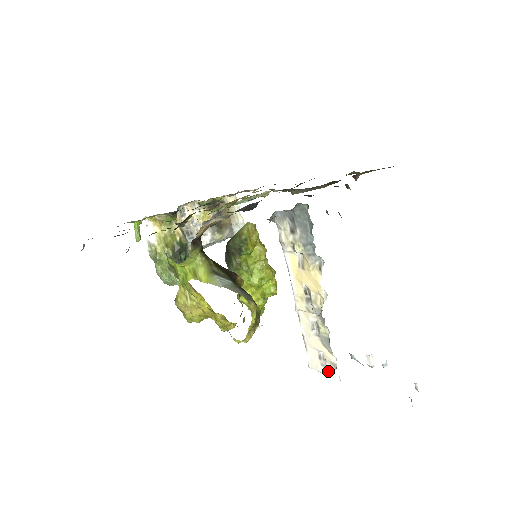
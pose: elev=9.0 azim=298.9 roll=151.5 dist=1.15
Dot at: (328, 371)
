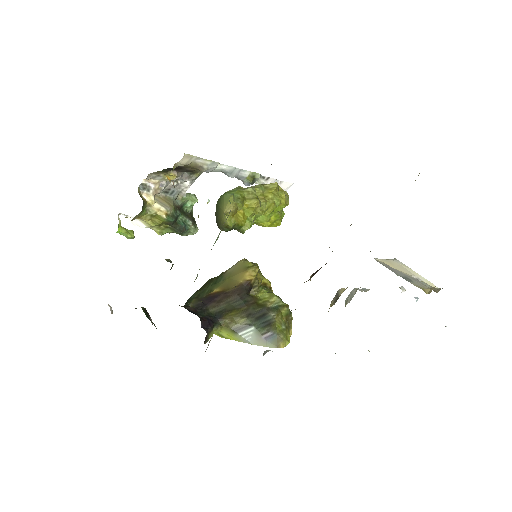
Dot at: occluded
